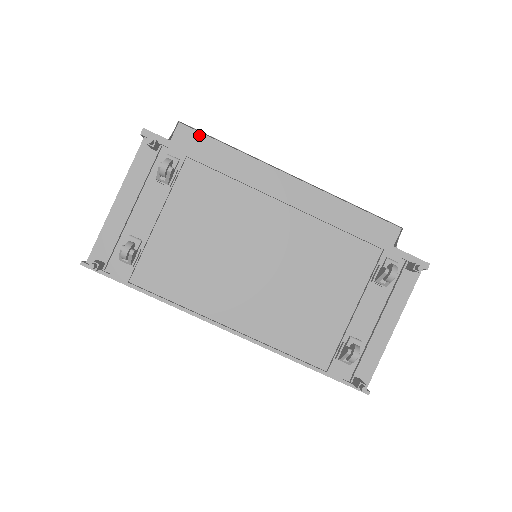
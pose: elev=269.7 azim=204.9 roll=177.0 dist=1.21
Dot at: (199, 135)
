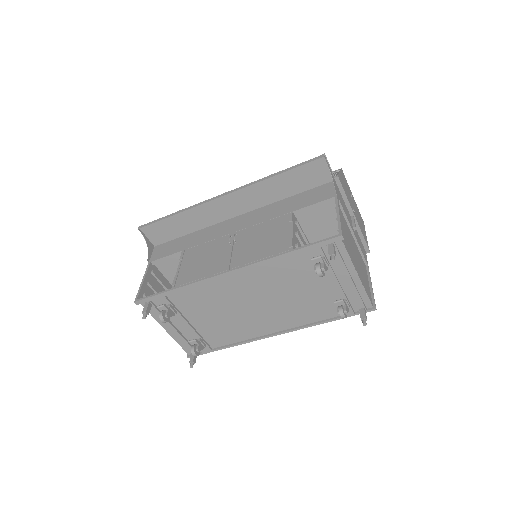
Dot at: (155, 223)
